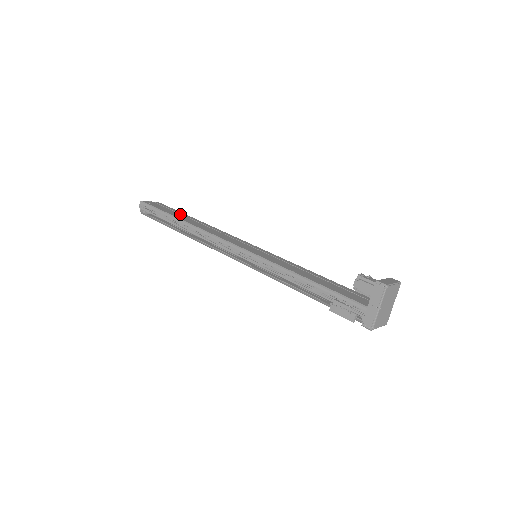
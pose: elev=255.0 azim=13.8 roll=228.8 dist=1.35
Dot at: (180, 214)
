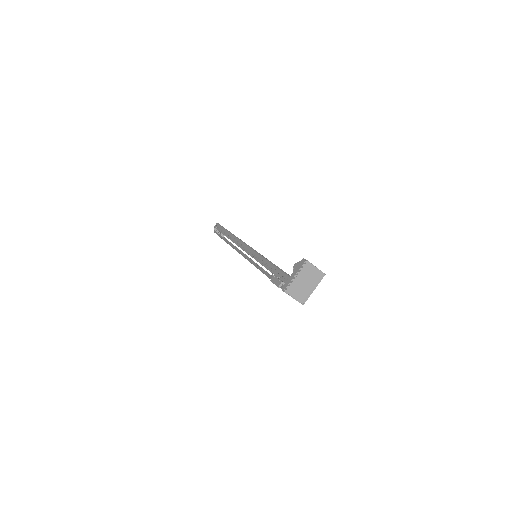
Dot at: occluded
